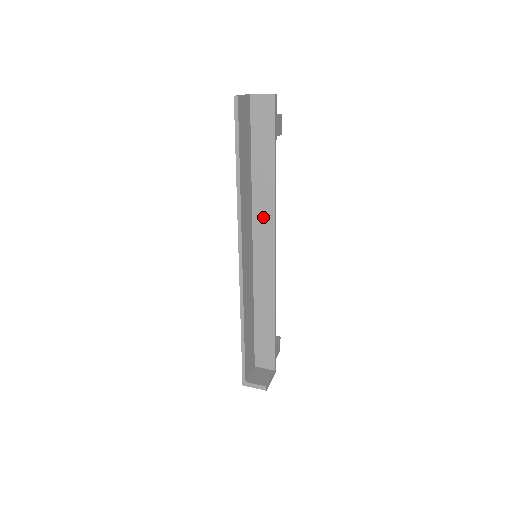
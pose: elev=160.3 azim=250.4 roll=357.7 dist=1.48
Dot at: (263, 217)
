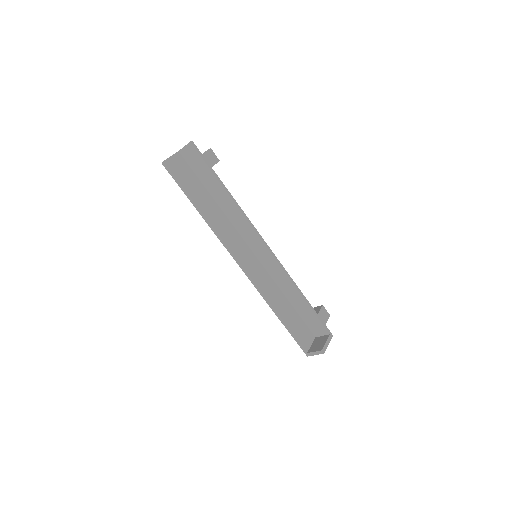
Dot at: (242, 226)
